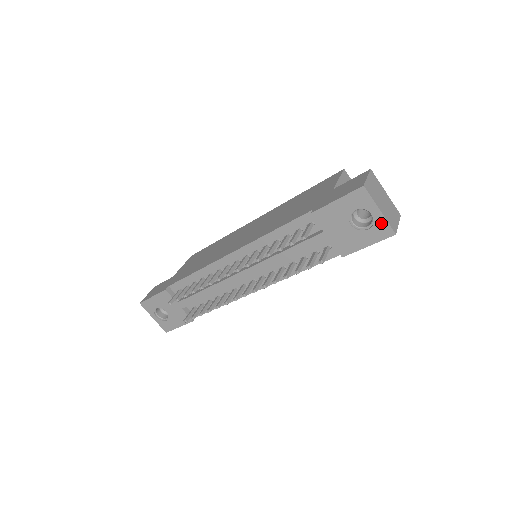
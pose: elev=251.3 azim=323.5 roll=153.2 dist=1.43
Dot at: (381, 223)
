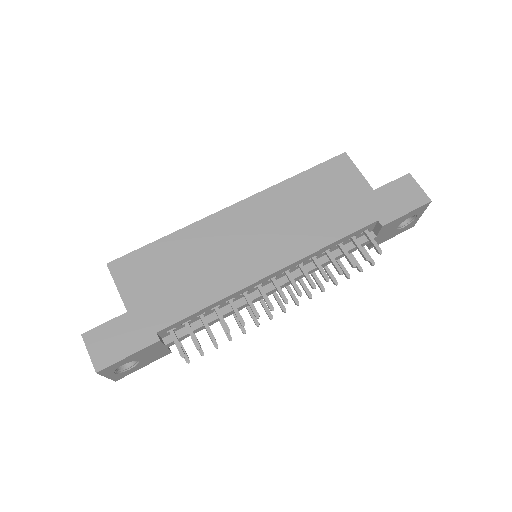
Dot at: (414, 222)
